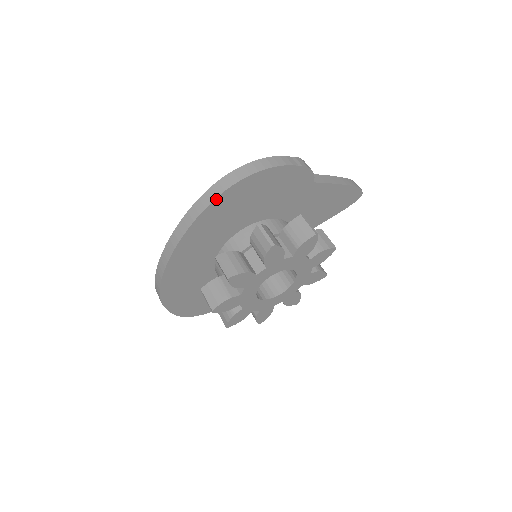
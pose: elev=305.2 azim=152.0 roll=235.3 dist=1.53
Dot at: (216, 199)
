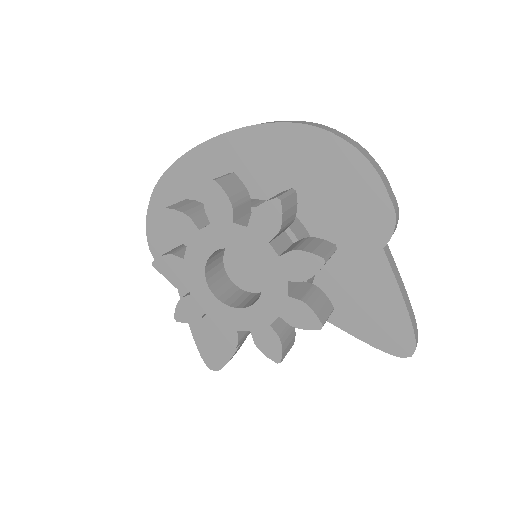
Dot at: (295, 124)
